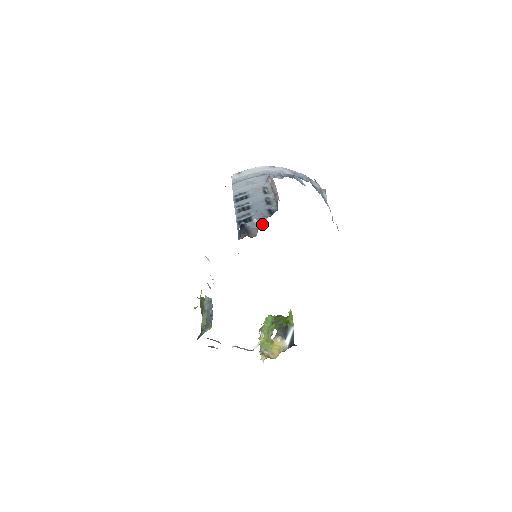
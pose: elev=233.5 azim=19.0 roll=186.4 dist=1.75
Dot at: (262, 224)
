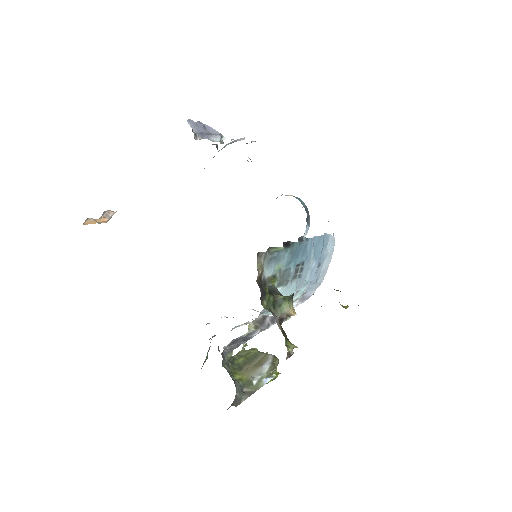
Dot at: occluded
